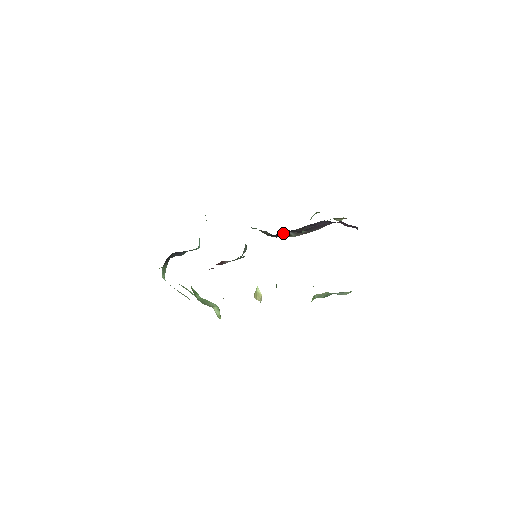
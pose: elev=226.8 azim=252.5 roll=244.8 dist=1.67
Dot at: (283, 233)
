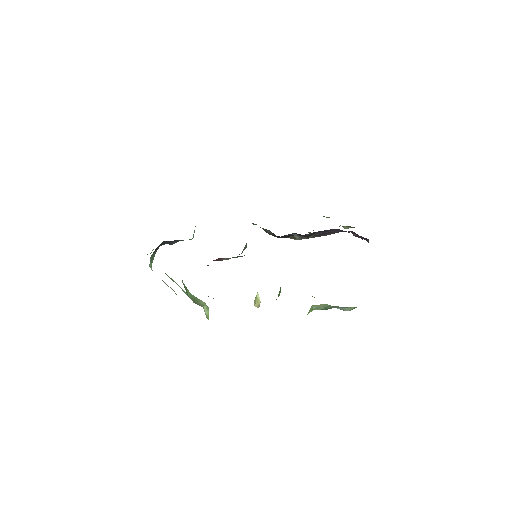
Dot at: occluded
